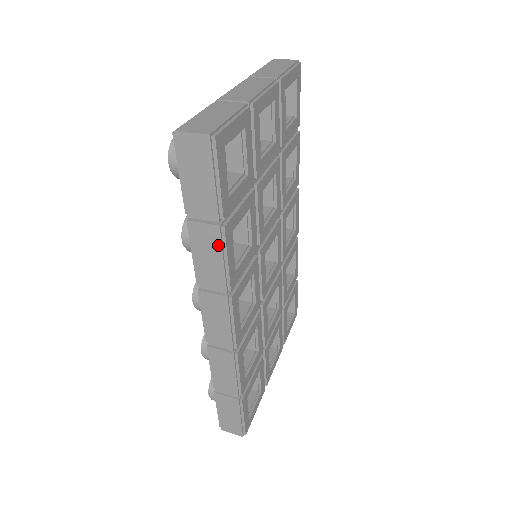
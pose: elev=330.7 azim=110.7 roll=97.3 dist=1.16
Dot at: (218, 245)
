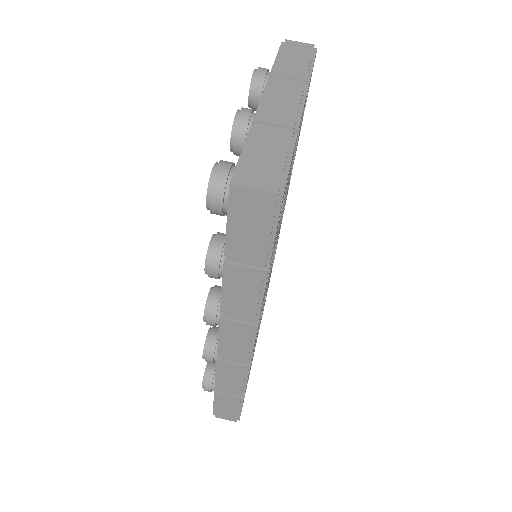
Dot at: (257, 286)
